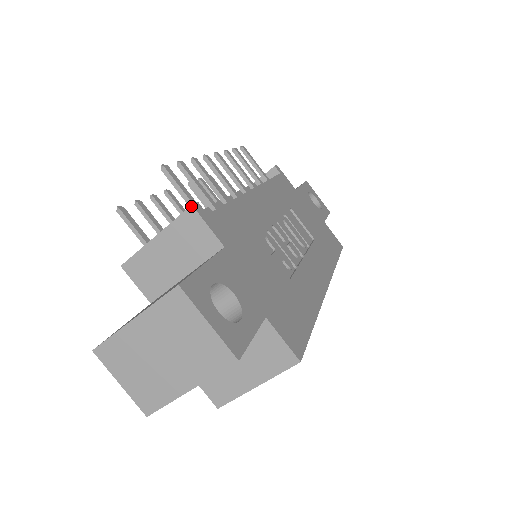
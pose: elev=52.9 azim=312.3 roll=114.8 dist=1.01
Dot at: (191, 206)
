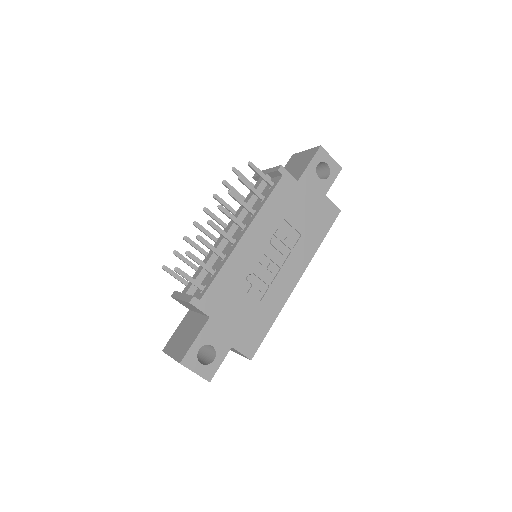
Dot at: (189, 303)
